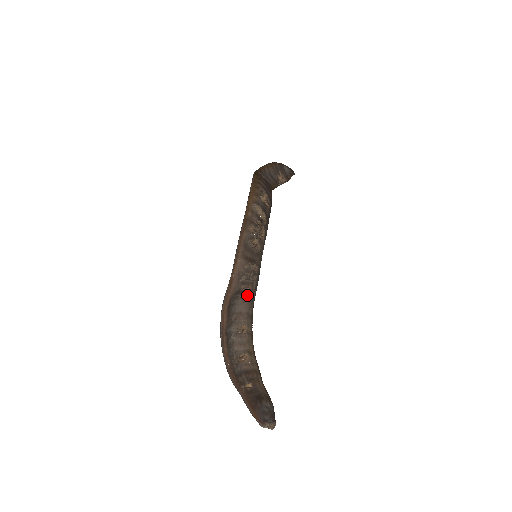
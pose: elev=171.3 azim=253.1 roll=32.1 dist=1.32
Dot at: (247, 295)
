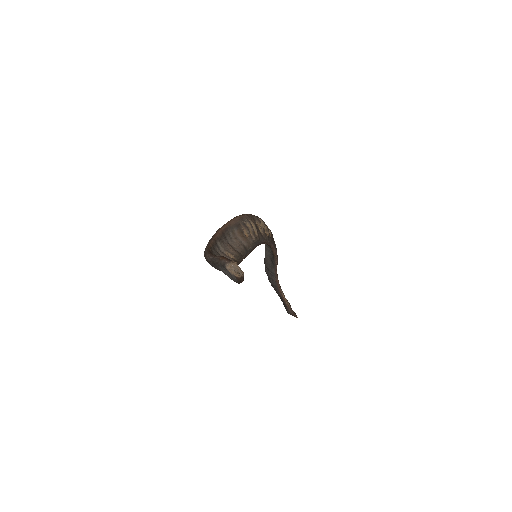
Dot at: (243, 243)
